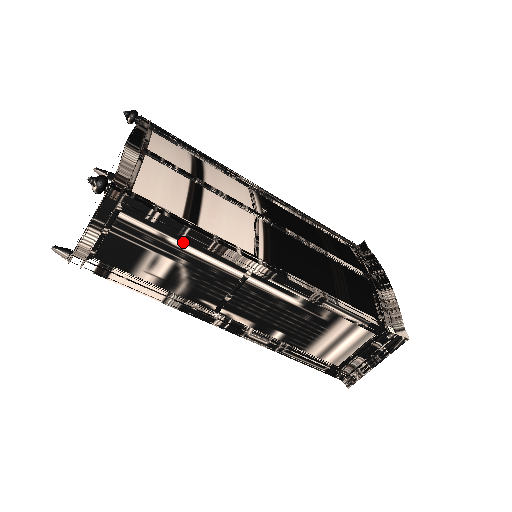
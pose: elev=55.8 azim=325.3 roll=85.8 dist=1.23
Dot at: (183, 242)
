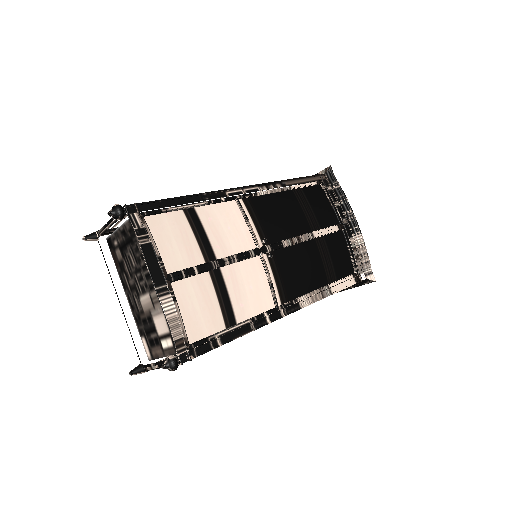
Dot at: occluded
